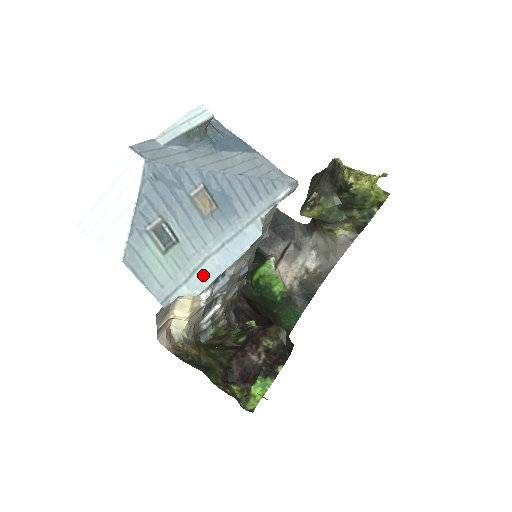
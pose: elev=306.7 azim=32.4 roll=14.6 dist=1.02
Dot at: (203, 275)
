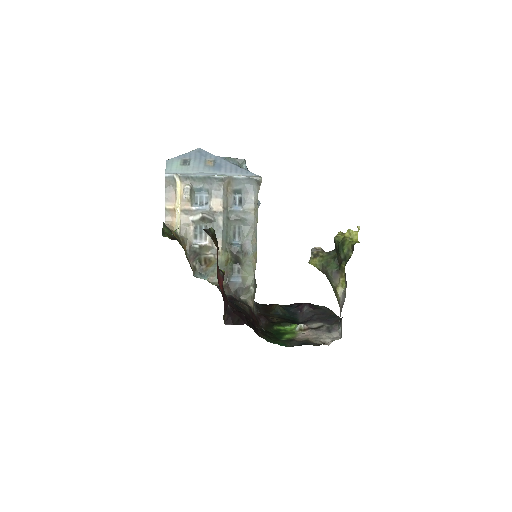
Dot at: (187, 174)
